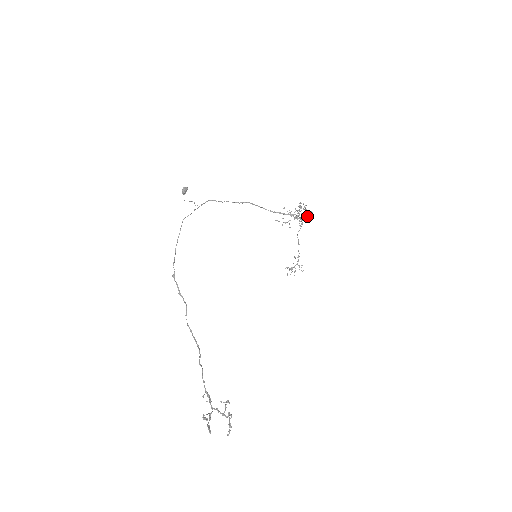
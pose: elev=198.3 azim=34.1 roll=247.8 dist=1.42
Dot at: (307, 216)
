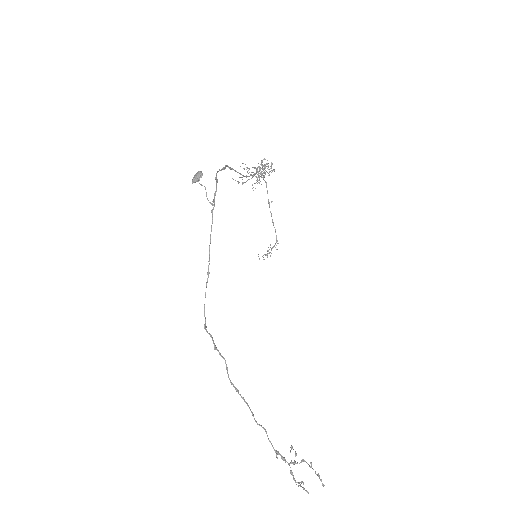
Dot at: occluded
